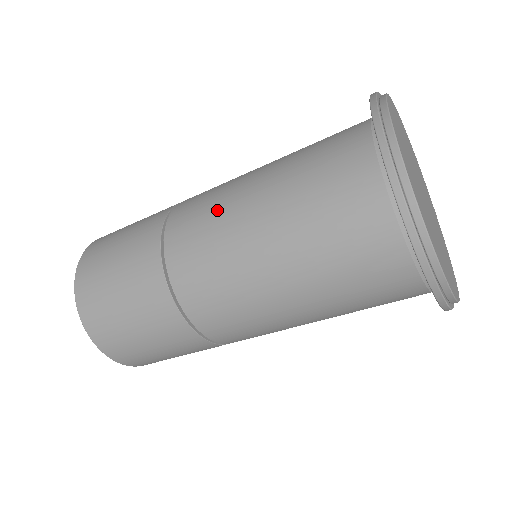
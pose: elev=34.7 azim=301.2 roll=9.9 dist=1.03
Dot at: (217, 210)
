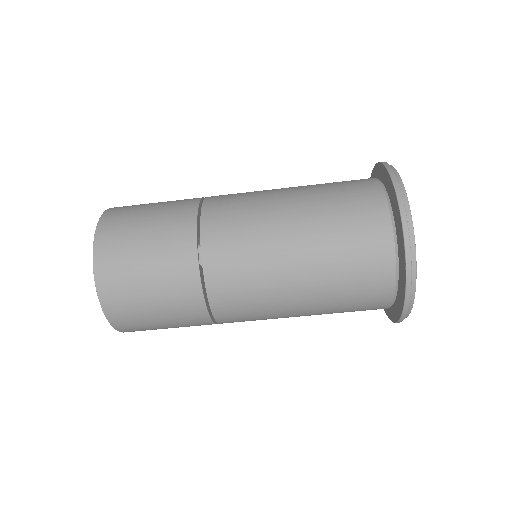
Dot at: (258, 252)
